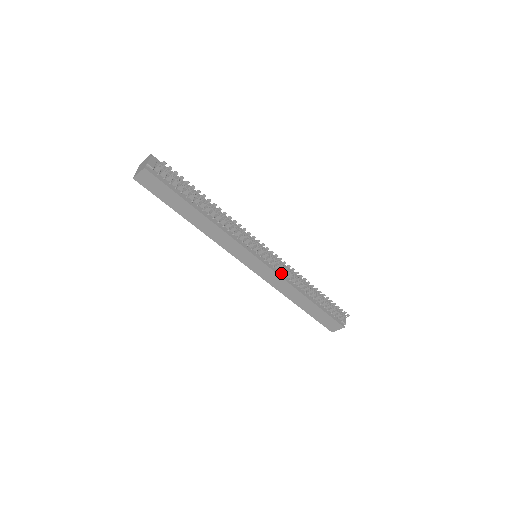
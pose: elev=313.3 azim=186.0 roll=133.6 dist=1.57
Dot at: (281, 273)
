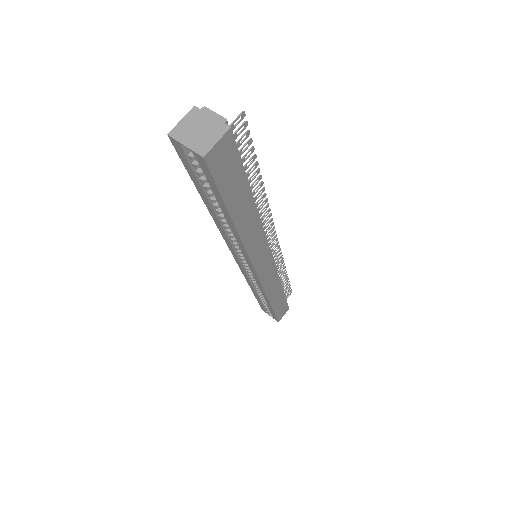
Dot at: occluded
